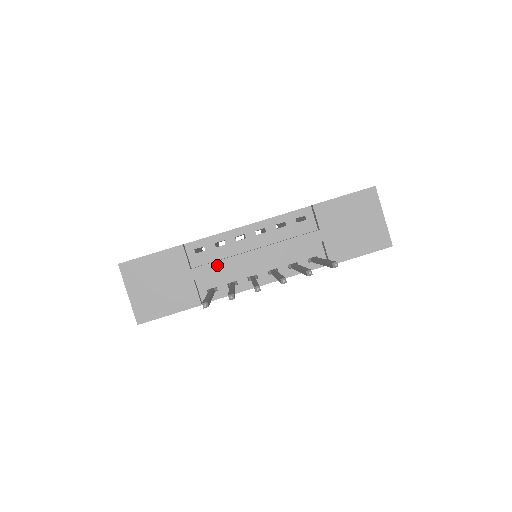
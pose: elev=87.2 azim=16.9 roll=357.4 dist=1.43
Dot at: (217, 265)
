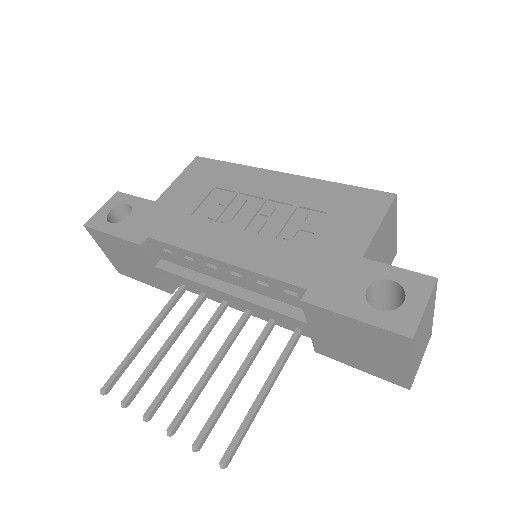
Dot at: (181, 279)
